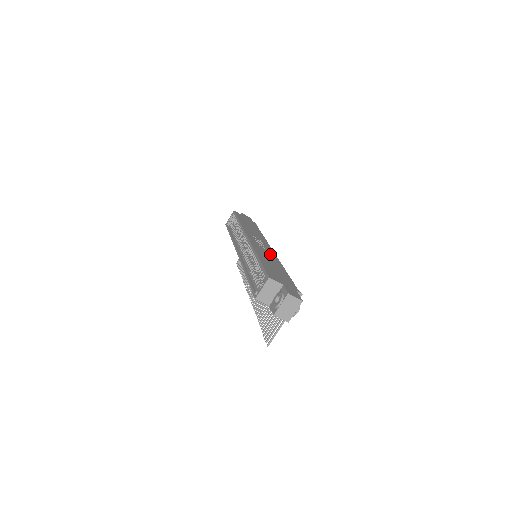
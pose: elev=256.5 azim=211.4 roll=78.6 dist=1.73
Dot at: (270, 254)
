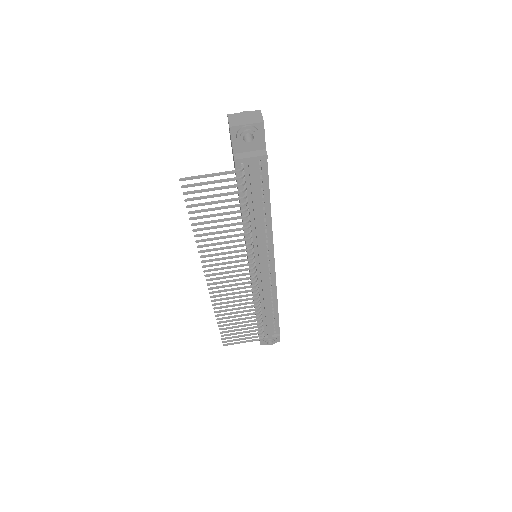
Dot at: occluded
